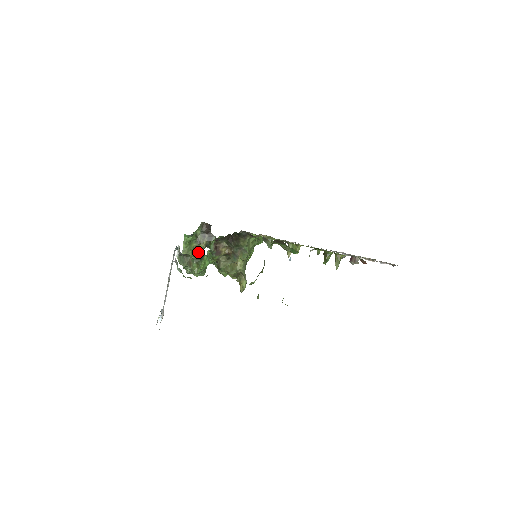
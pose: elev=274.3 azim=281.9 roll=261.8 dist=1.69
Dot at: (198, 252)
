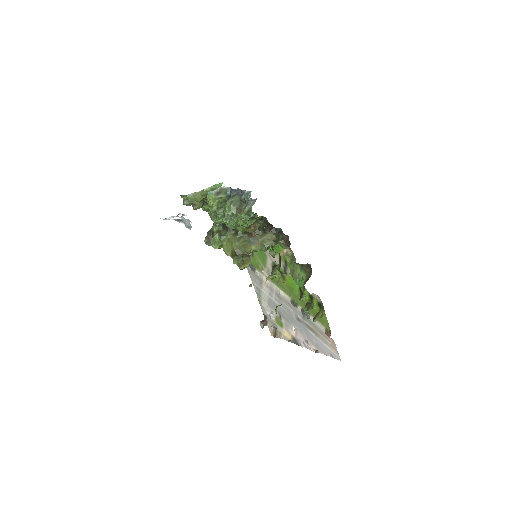
Dot at: occluded
